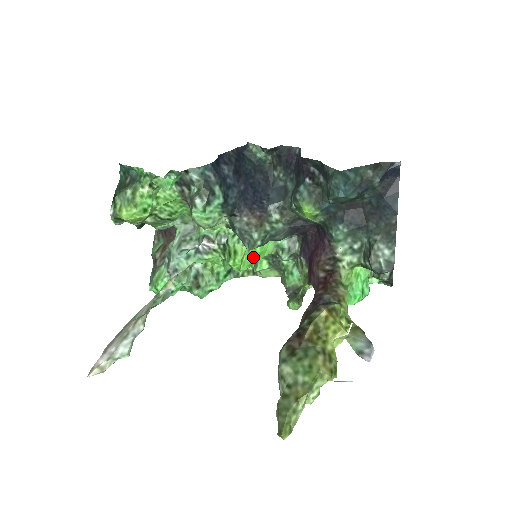
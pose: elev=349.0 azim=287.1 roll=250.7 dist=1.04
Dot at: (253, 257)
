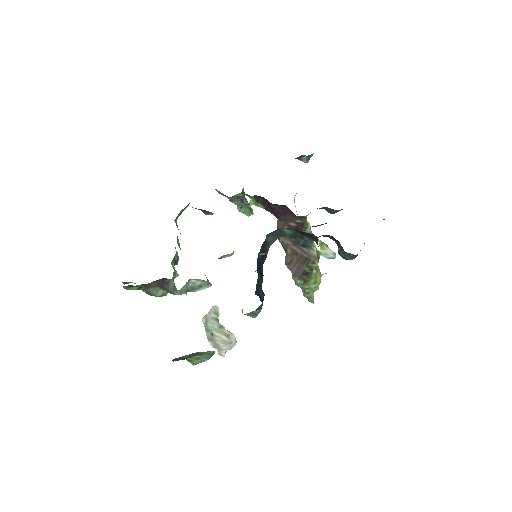
Dot at: occluded
